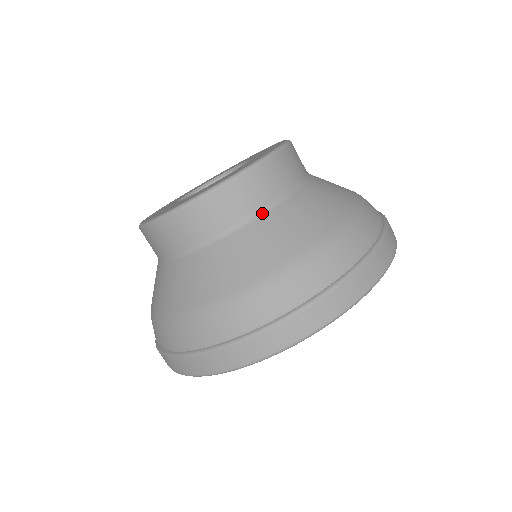
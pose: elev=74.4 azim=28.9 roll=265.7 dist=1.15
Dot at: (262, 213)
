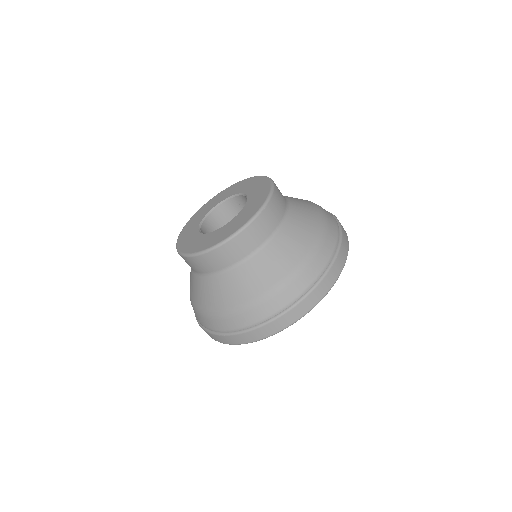
Dot at: (282, 224)
